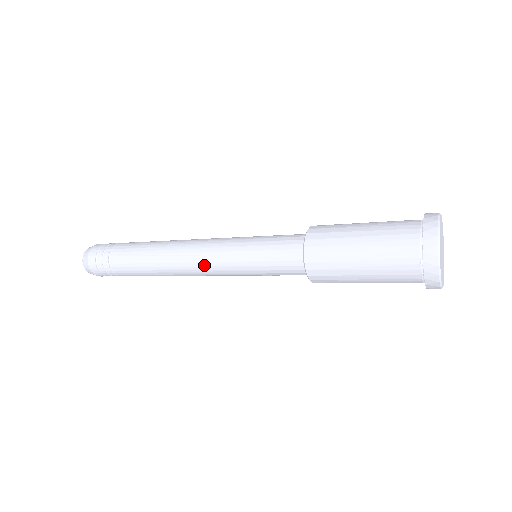
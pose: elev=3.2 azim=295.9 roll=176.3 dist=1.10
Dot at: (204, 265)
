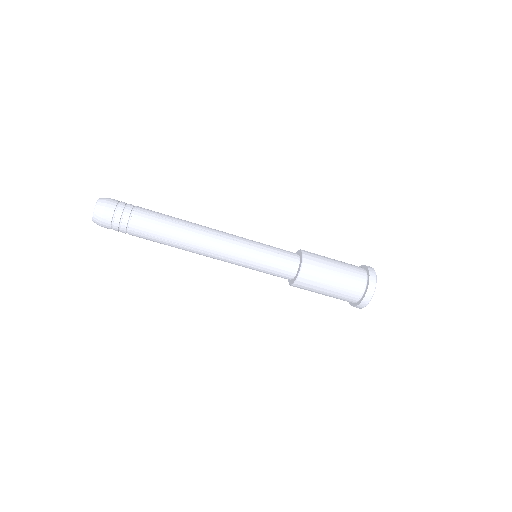
Dot at: (224, 243)
